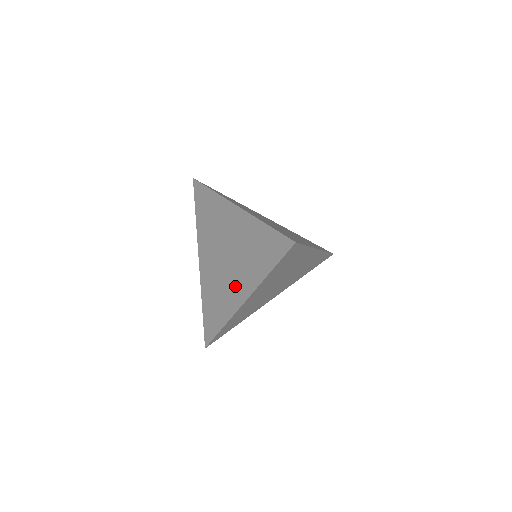
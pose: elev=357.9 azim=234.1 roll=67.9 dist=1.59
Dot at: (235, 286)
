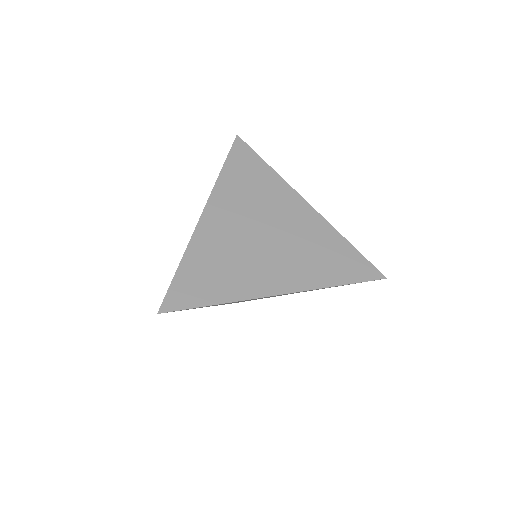
Dot at: occluded
